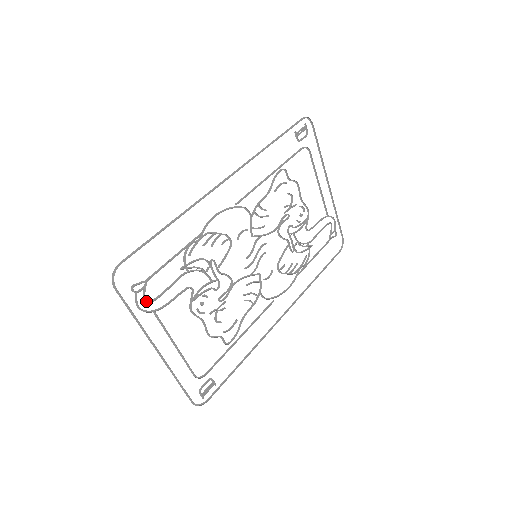
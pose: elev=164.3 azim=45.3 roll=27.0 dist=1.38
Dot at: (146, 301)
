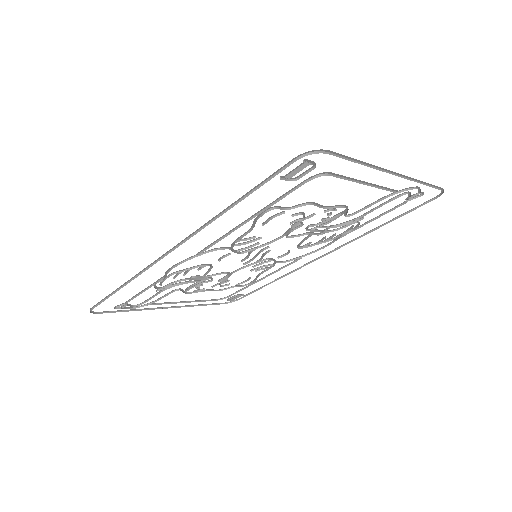
Dot at: occluded
